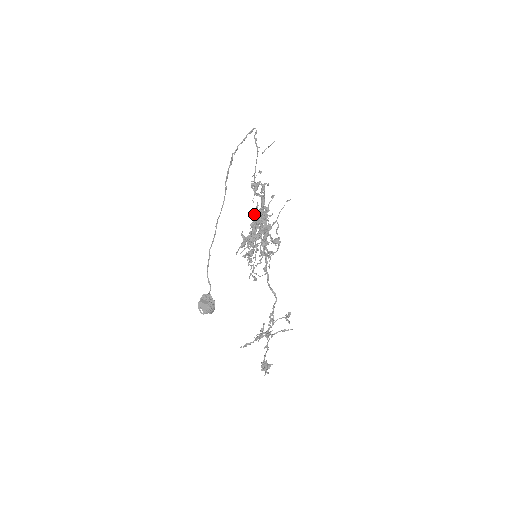
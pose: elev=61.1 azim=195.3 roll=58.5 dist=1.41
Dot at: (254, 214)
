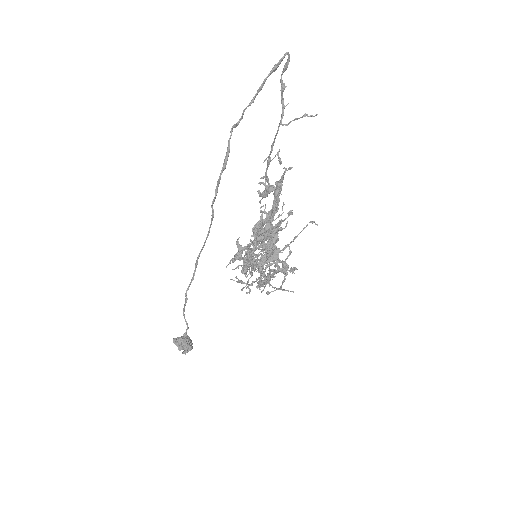
Dot at: (261, 207)
